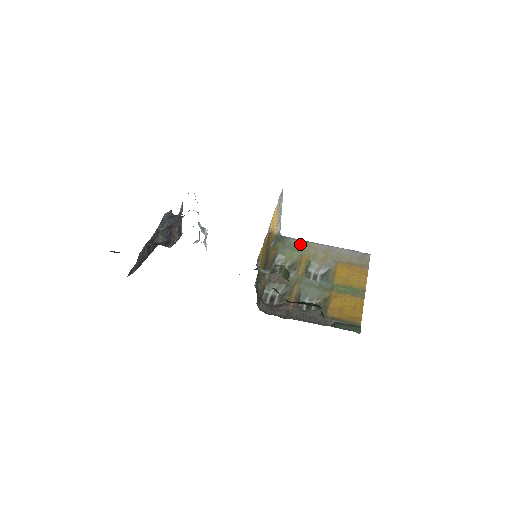
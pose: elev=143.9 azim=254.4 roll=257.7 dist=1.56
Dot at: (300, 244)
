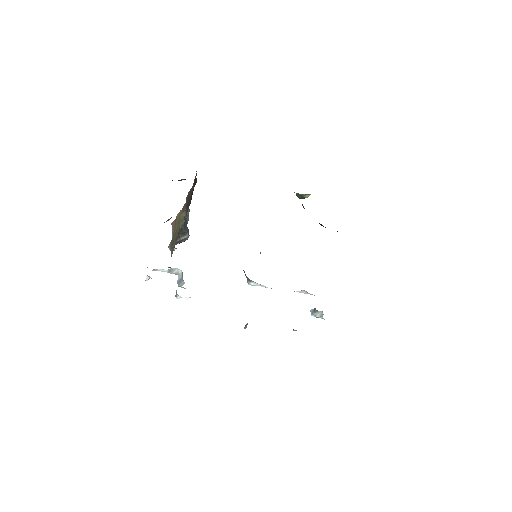
Dot at: occluded
